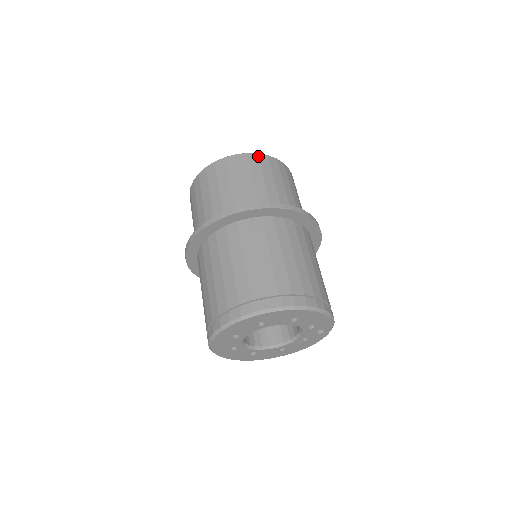
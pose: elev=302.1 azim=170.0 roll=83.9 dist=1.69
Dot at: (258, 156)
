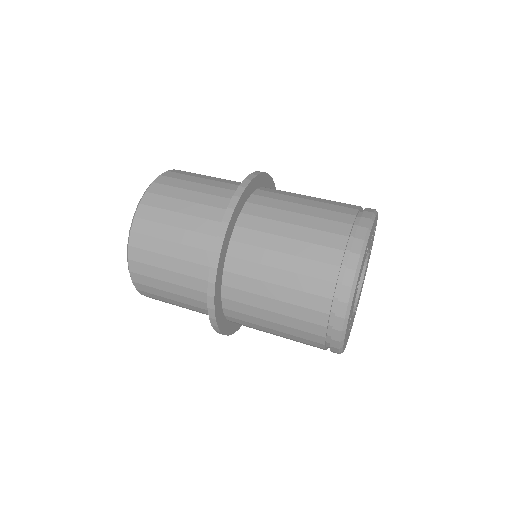
Dot at: (150, 193)
